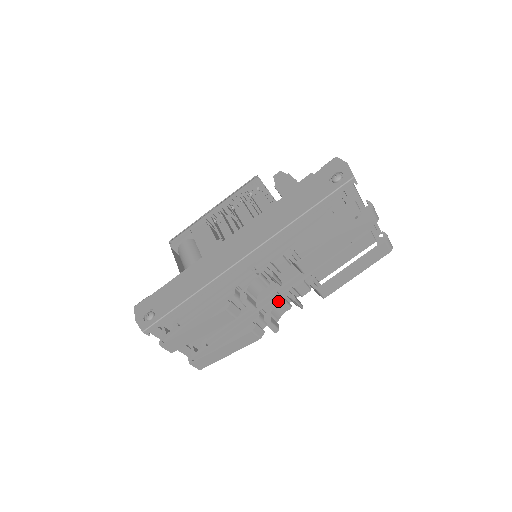
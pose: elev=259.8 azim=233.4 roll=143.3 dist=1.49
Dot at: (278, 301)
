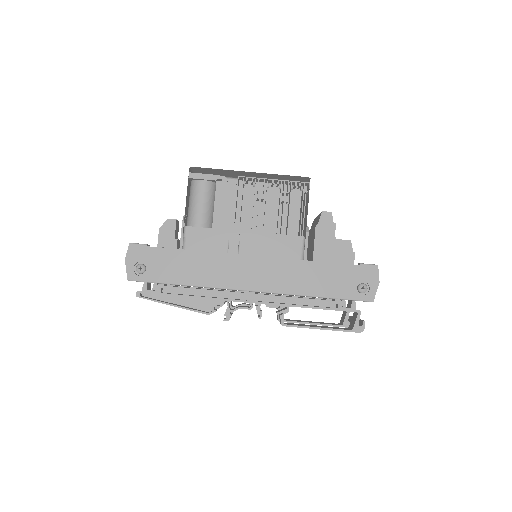
Dot at: (246, 304)
